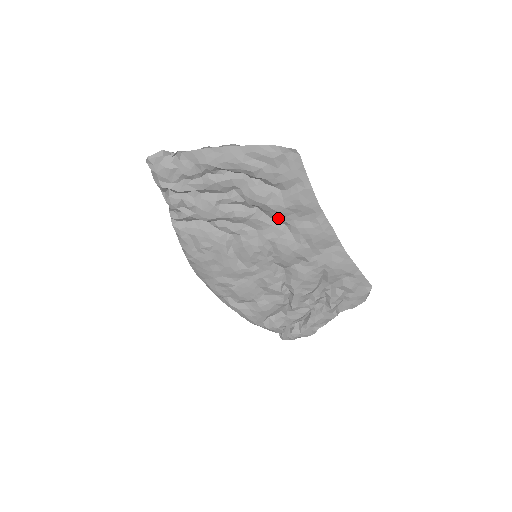
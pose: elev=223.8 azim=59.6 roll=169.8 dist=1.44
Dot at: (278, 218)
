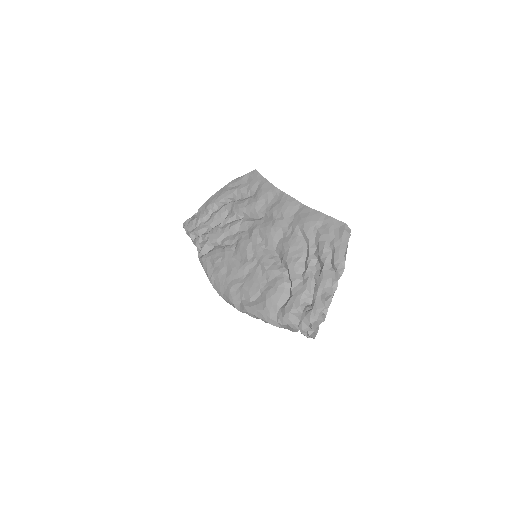
Dot at: (257, 213)
